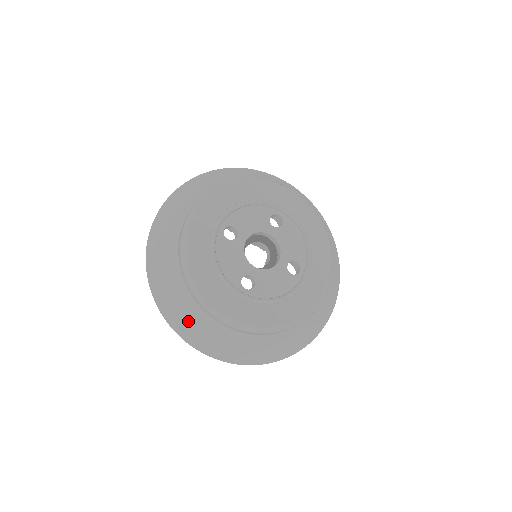
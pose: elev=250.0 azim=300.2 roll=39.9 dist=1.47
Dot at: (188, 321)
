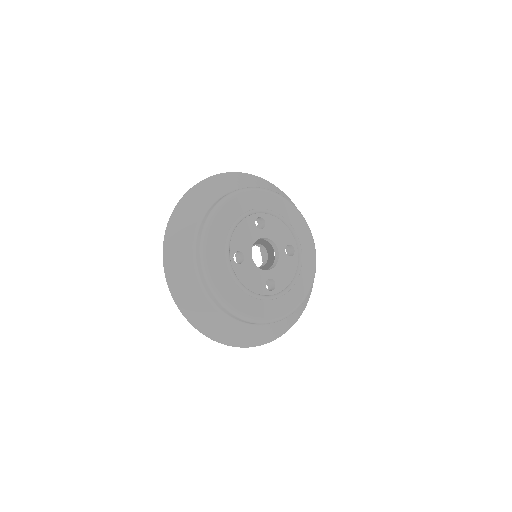
Dot at: (180, 238)
